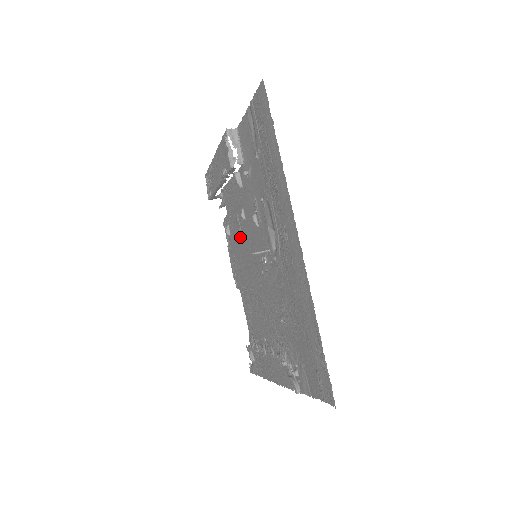
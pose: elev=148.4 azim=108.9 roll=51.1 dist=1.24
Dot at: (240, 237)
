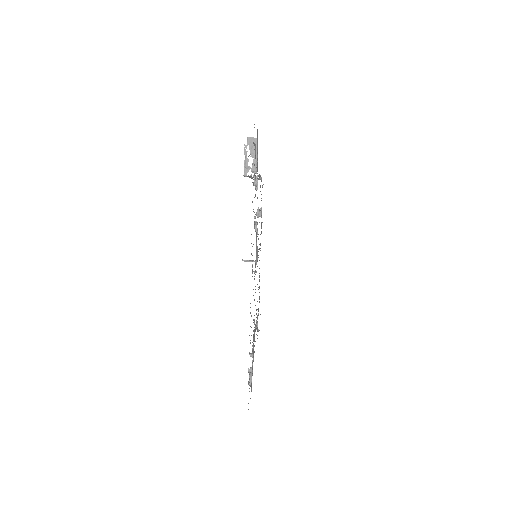
Dot at: occluded
